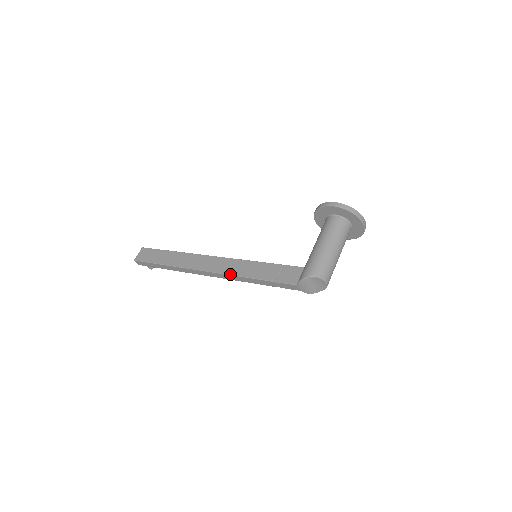
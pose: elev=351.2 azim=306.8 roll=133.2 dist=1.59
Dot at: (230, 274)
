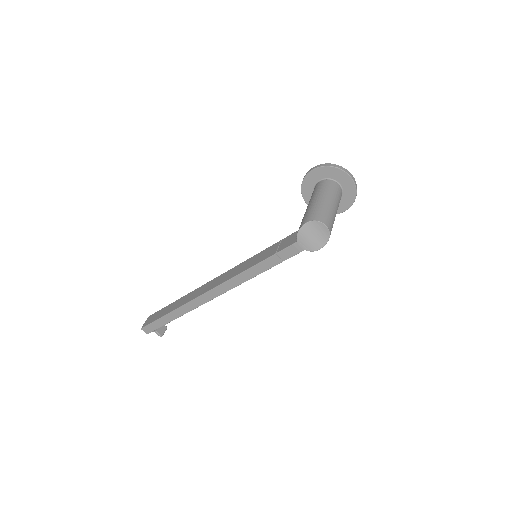
Dot at: (231, 277)
